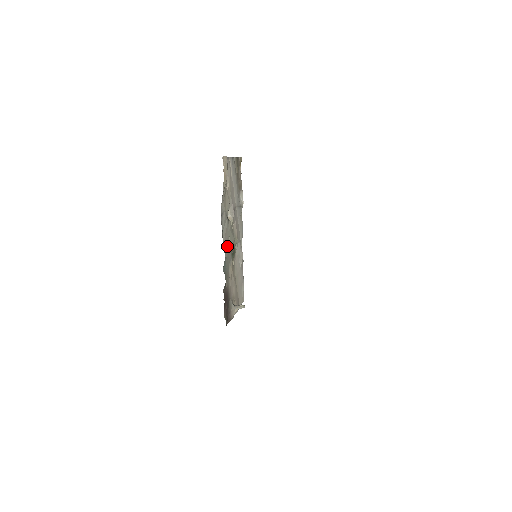
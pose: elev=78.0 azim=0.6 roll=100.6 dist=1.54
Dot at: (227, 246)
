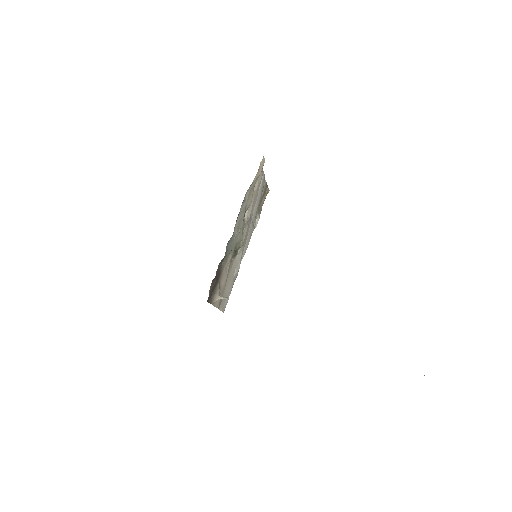
Dot at: (236, 233)
